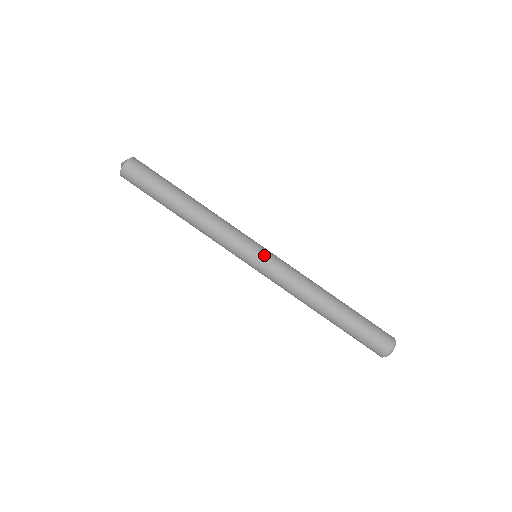
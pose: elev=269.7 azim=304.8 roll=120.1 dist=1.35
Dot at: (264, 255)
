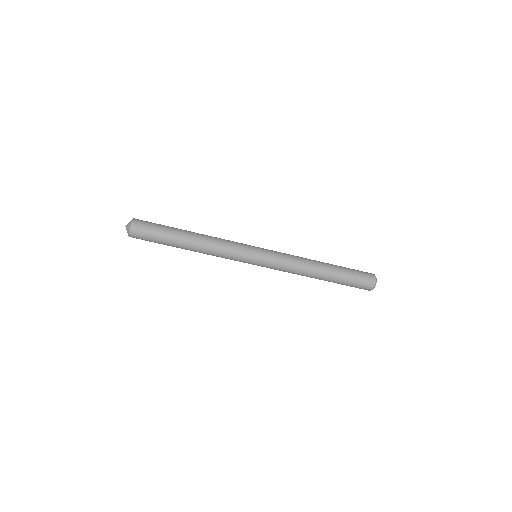
Dot at: (262, 256)
